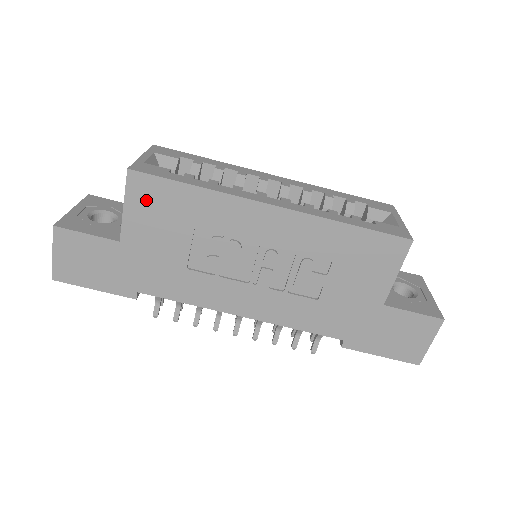
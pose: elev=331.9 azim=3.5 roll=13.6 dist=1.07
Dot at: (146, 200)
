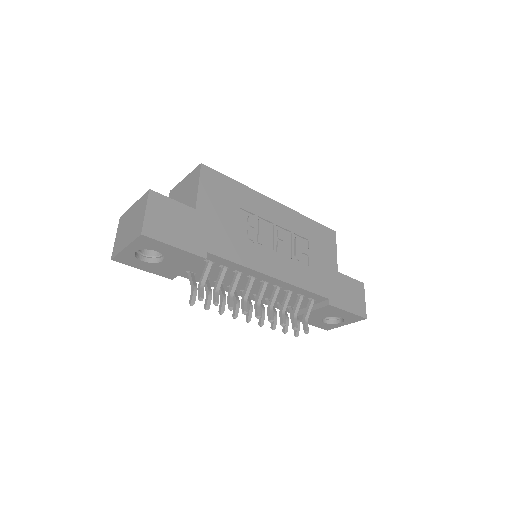
Dot at: (212, 184)
